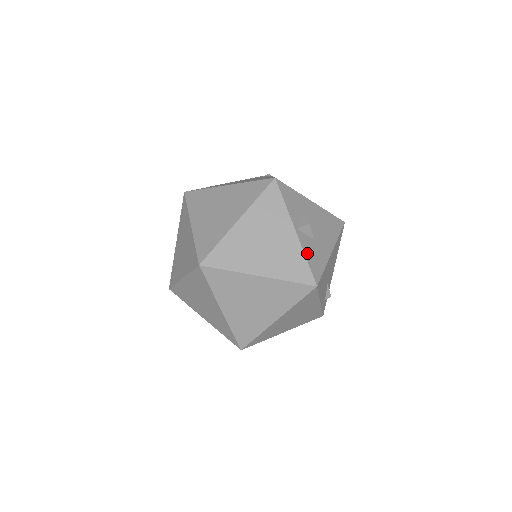
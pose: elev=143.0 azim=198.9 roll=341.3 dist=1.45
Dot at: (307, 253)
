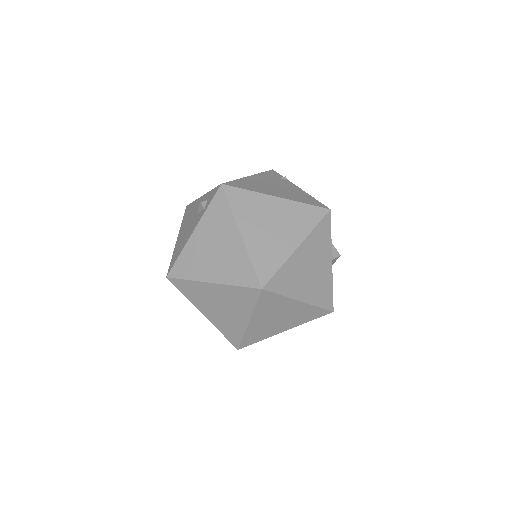
Dot at: occluded
